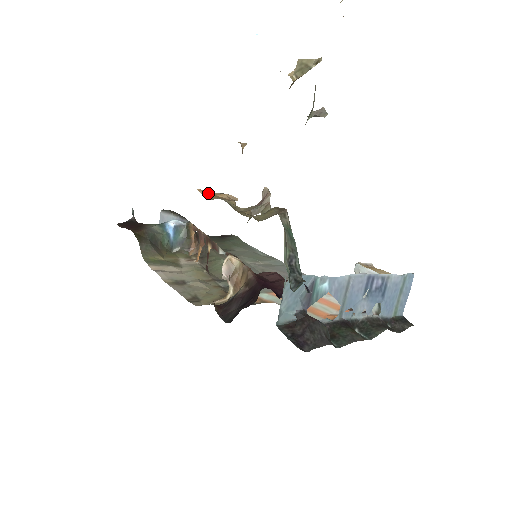
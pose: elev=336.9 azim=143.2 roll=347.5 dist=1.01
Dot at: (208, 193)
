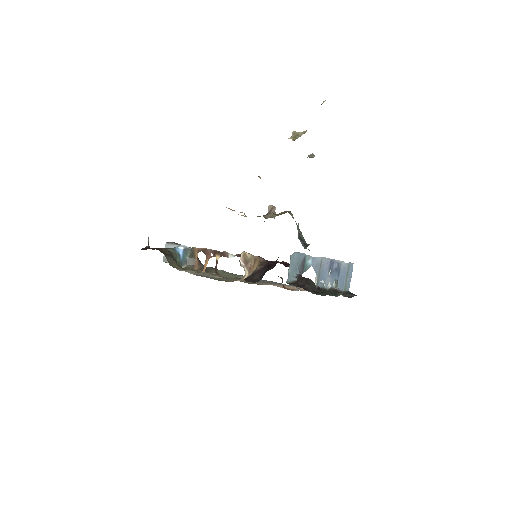
Dot at: occluded
